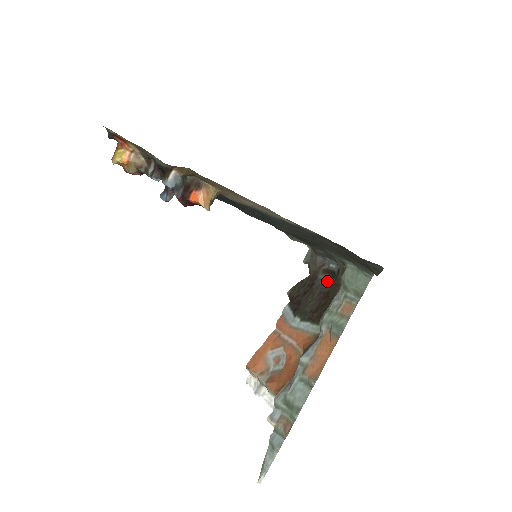
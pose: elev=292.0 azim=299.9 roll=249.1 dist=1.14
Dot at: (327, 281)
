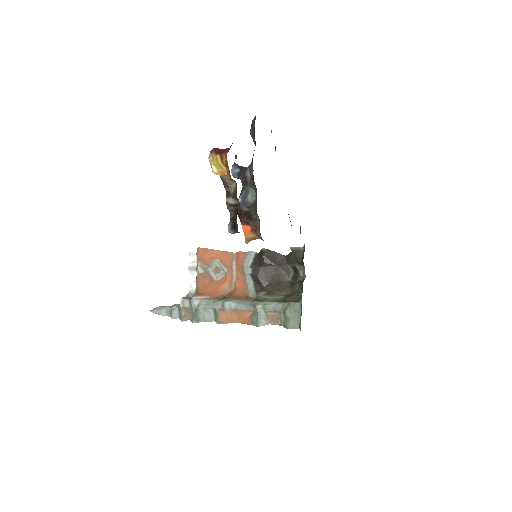
Dot at: (289, 275)
